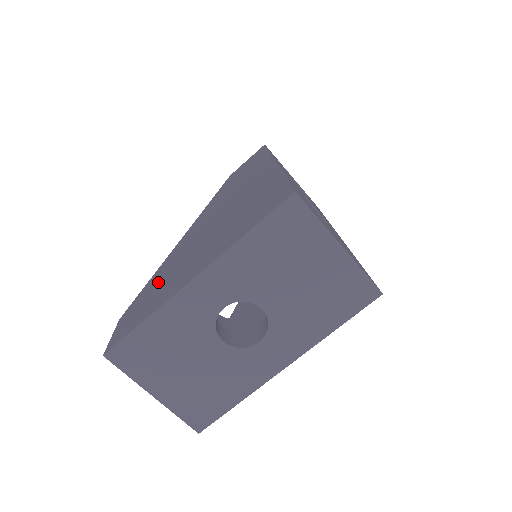
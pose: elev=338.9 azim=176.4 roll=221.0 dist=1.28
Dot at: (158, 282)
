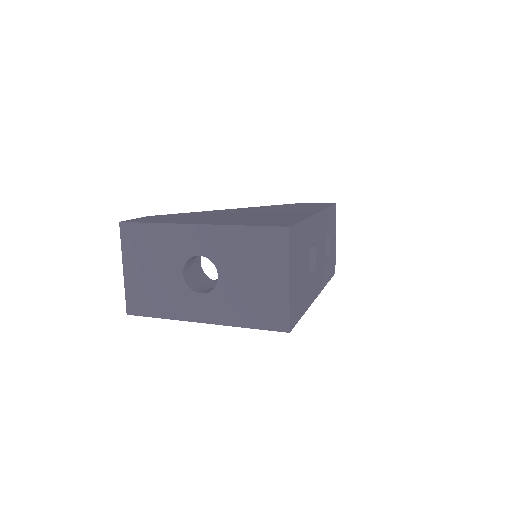
Dot at: (187, 216)
